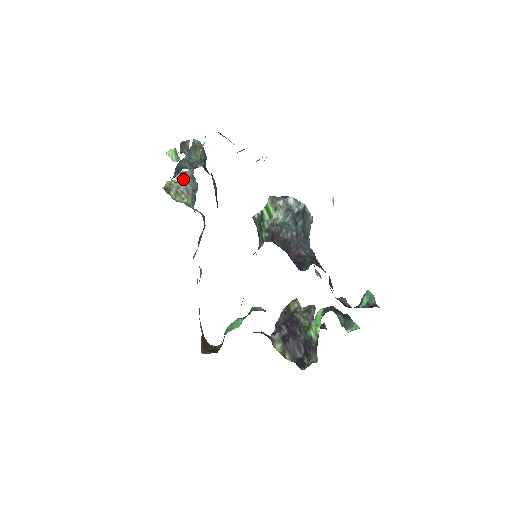
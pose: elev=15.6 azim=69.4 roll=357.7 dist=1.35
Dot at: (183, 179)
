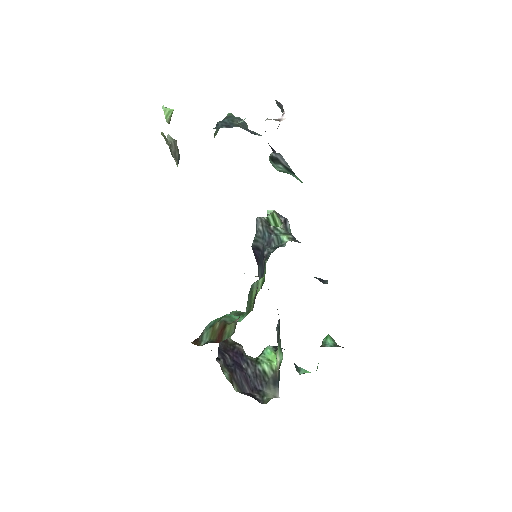
Dot at: (175, 143)
